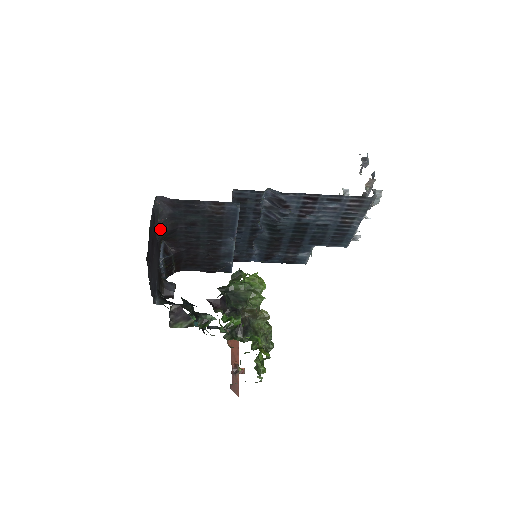
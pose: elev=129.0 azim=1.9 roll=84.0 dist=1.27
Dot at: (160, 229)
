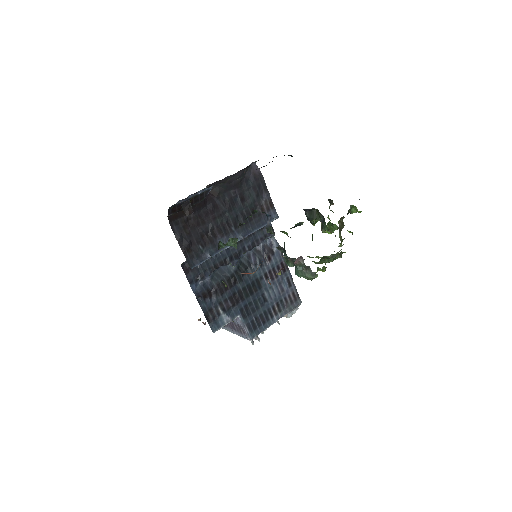
Dot at: (241, 173)
